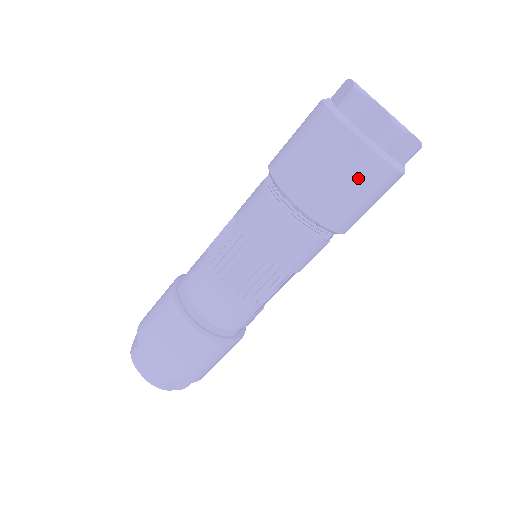
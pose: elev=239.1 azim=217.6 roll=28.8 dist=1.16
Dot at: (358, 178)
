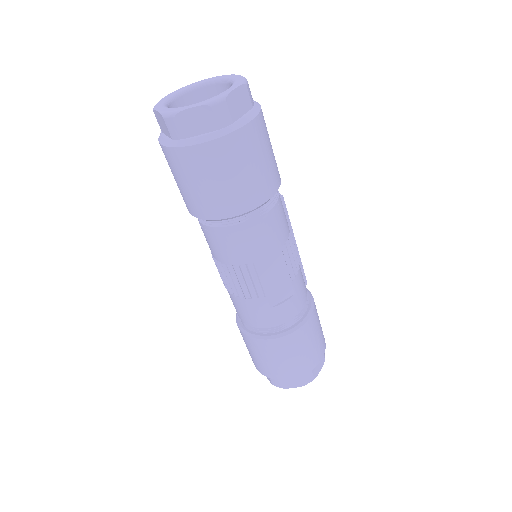
Dot at: (187, 172)
